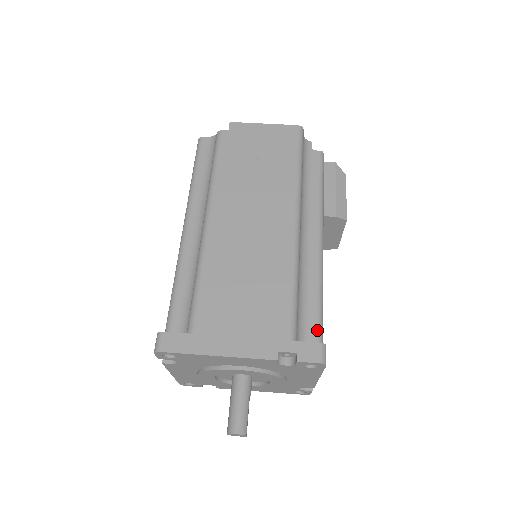
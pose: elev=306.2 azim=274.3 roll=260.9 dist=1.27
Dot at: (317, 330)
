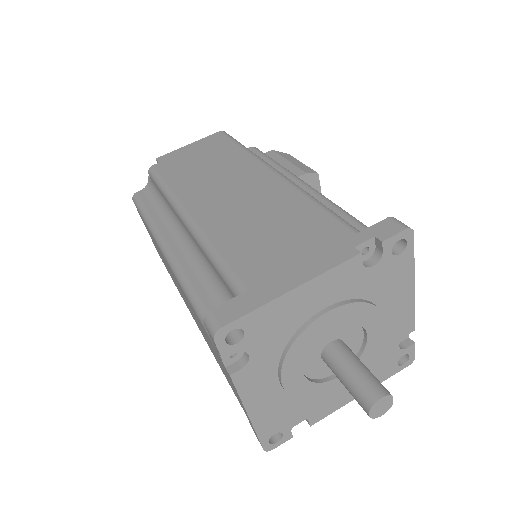
Dot at: occluded
